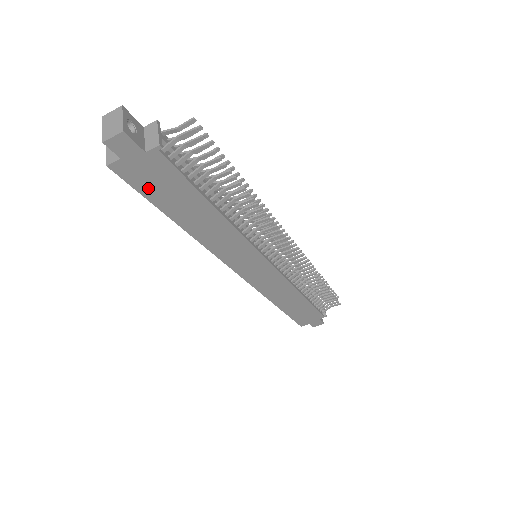
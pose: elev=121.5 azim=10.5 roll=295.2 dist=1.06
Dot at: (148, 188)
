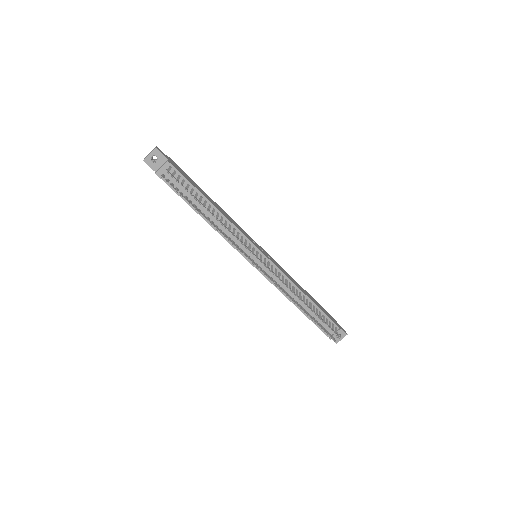
Dot at: occluded
